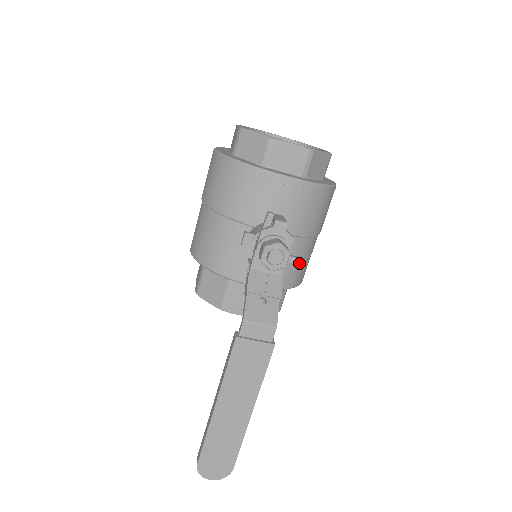
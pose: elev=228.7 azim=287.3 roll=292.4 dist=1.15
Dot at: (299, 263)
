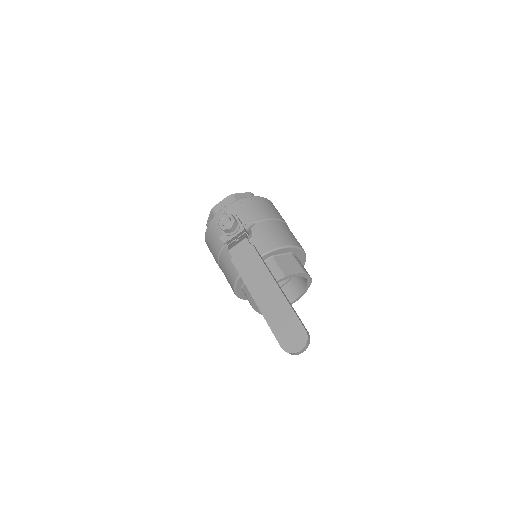
Dot at: (273, 233)
